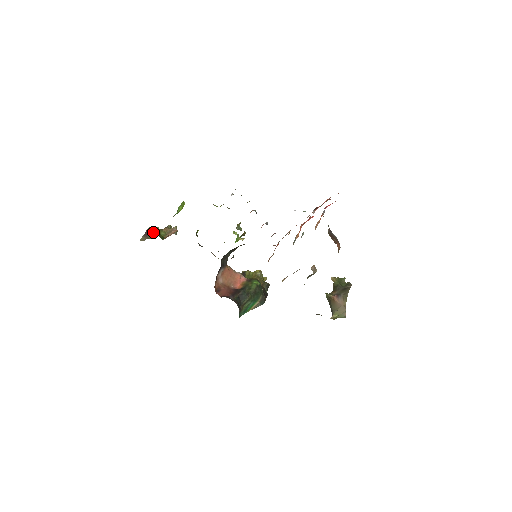
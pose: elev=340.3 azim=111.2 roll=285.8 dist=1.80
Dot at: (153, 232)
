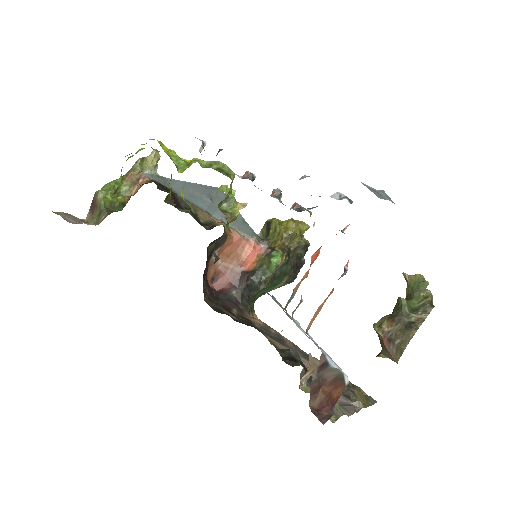
Dot at: (100, 206)
